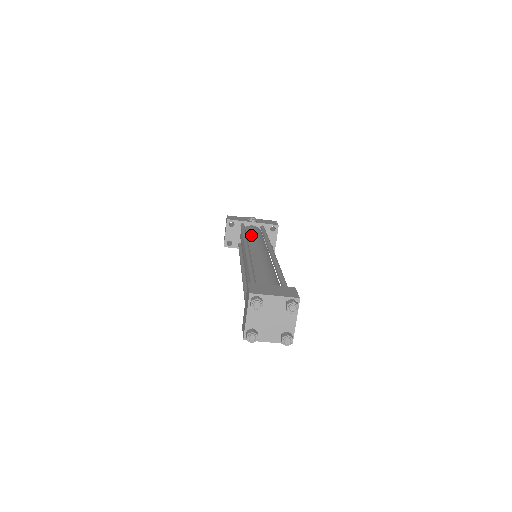
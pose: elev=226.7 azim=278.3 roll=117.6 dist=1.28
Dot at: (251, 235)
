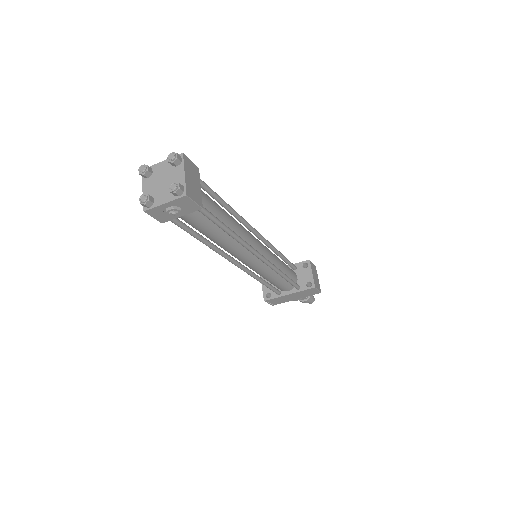
Dot at: occluded
